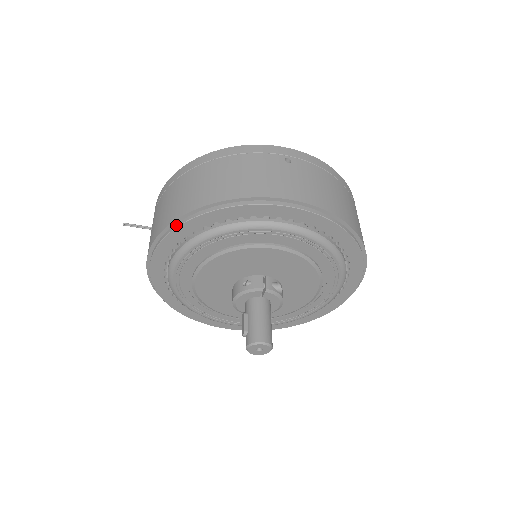
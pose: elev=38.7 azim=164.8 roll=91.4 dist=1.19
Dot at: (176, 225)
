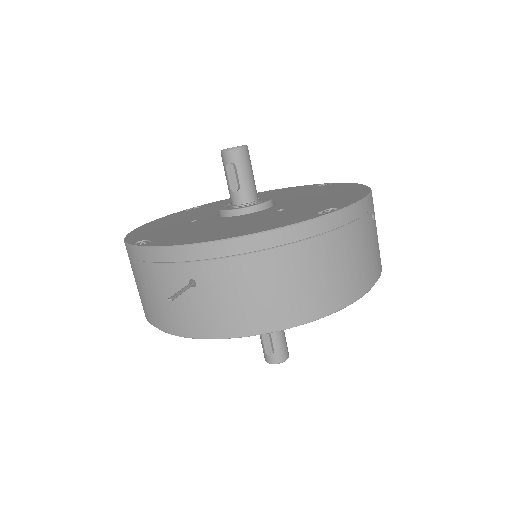
Dot at: (291, 325)
